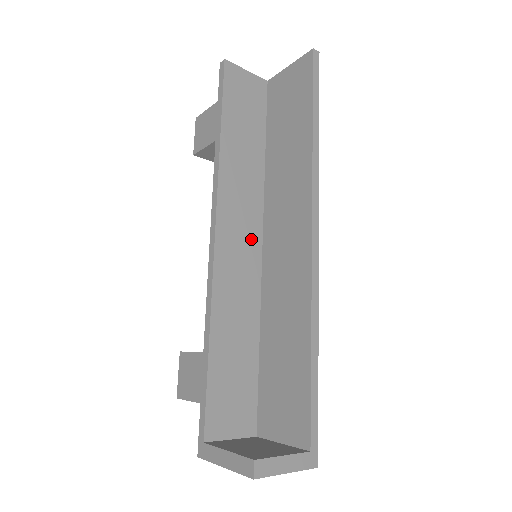
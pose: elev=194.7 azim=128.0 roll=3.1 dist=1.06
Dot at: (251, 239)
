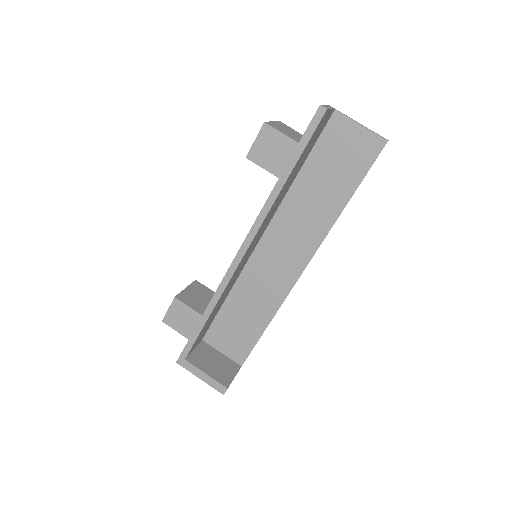
Dot at: (257, 241)
